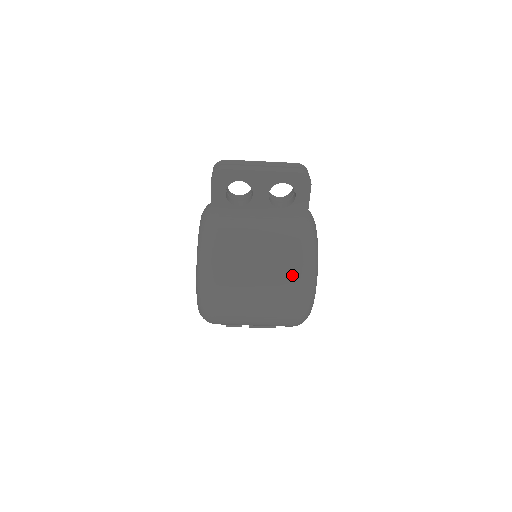
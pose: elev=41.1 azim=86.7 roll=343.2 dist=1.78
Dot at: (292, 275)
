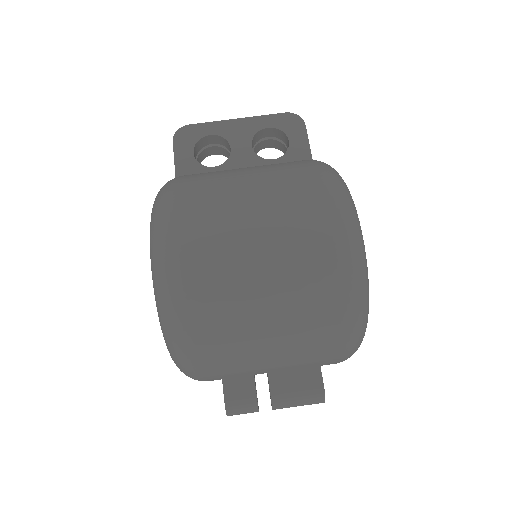
Dot at: (306, 182)
